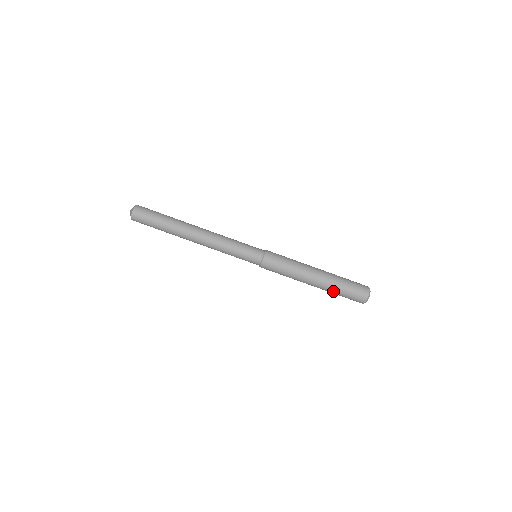
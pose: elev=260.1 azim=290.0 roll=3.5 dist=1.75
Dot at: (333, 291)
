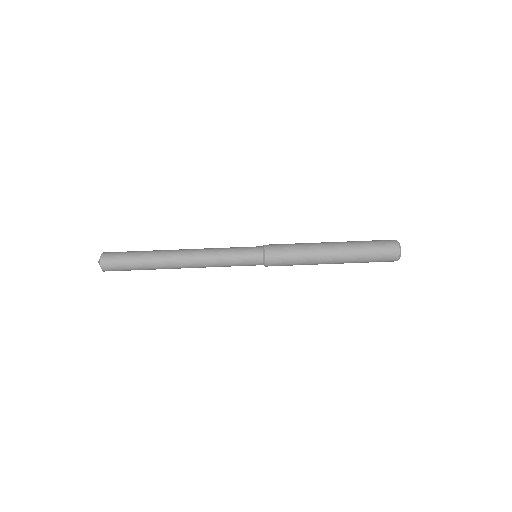
Dot at: (357, 245)
